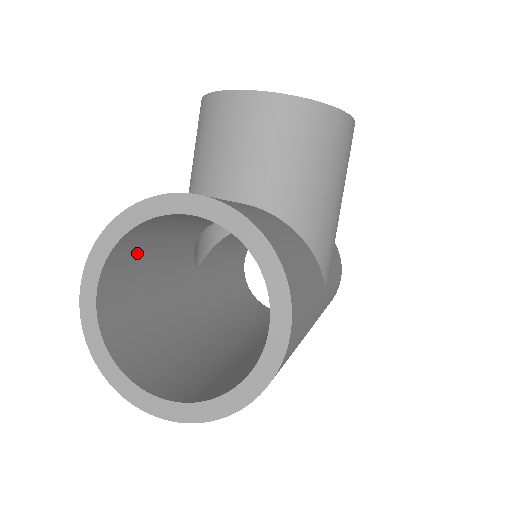
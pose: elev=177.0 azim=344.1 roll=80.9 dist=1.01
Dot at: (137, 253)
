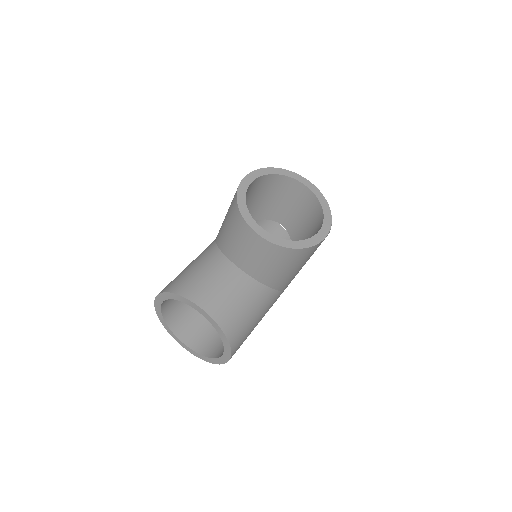
Dot at: occluded
